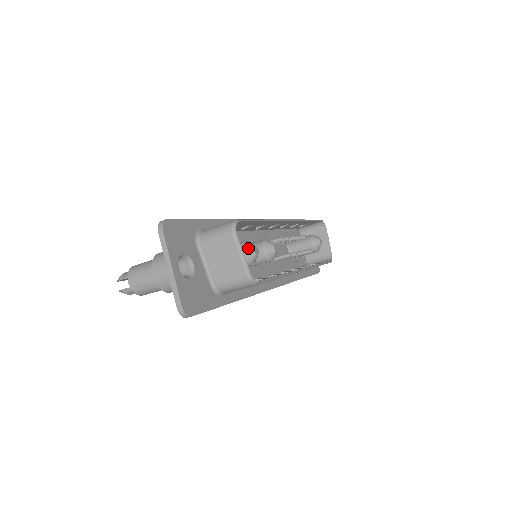
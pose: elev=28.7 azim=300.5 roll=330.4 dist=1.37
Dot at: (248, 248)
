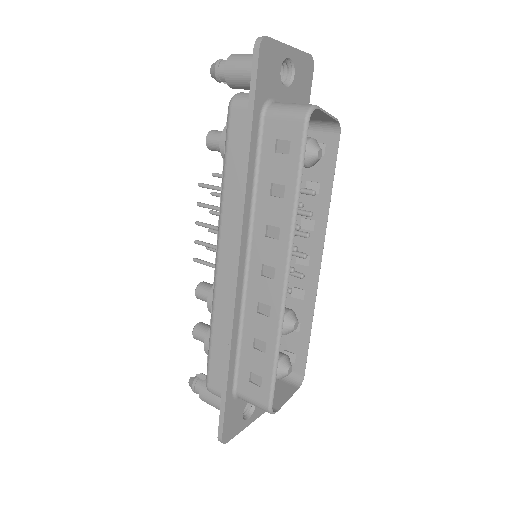
Dot at: occluded
